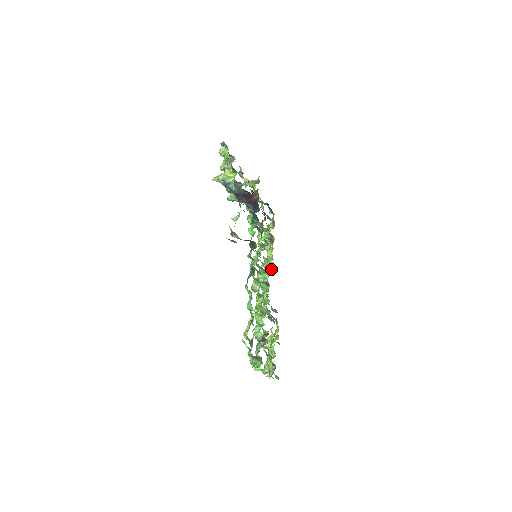
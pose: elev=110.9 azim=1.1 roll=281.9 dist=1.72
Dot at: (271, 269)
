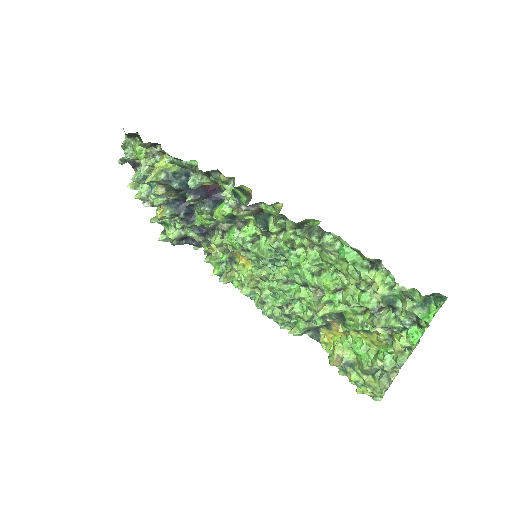
Dot at: (255, 294)
